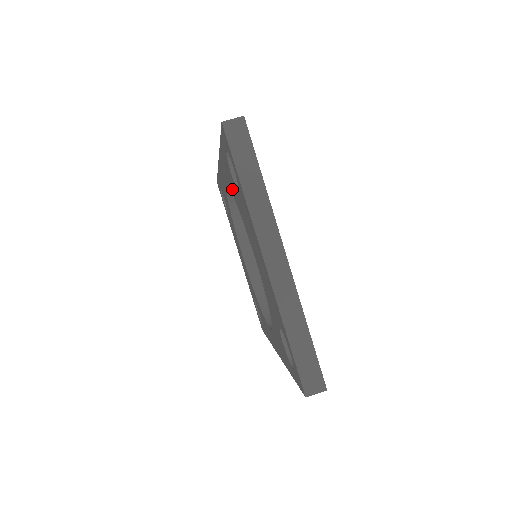
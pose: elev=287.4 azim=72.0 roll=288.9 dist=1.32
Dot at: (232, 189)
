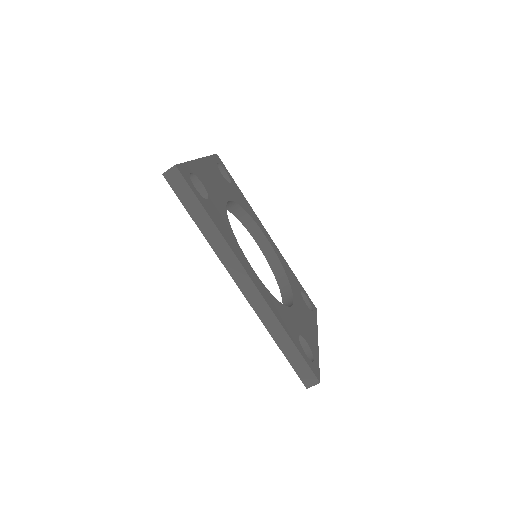
Dot at: occluded
